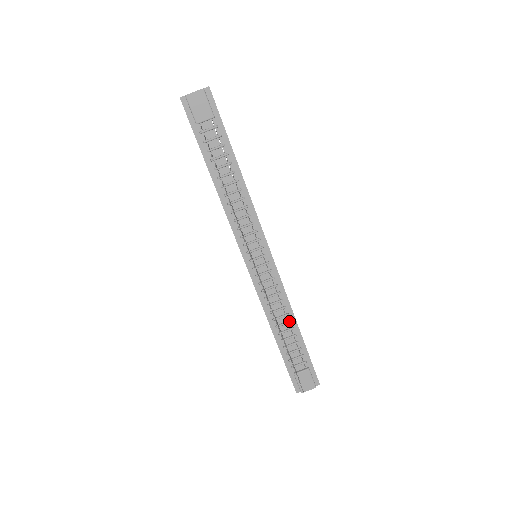
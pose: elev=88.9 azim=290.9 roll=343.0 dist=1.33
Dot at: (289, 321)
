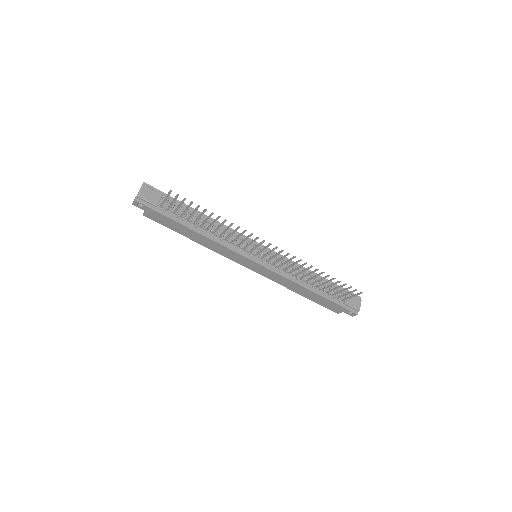
Dot at: (310, 274)
